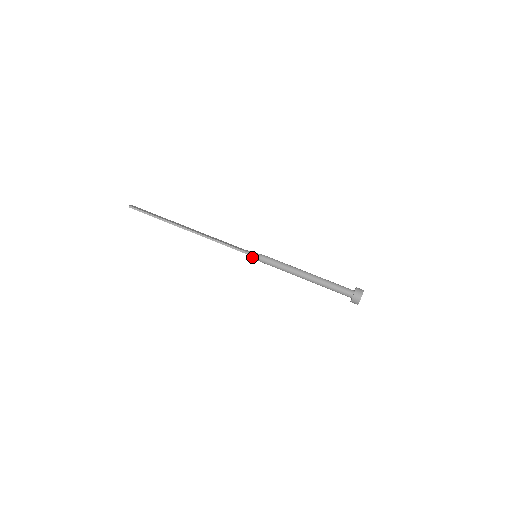
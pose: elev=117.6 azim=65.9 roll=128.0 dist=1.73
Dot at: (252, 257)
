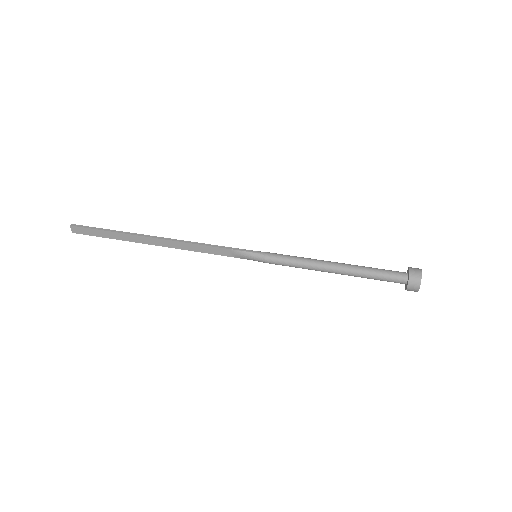
Dot at: (251, 255)
